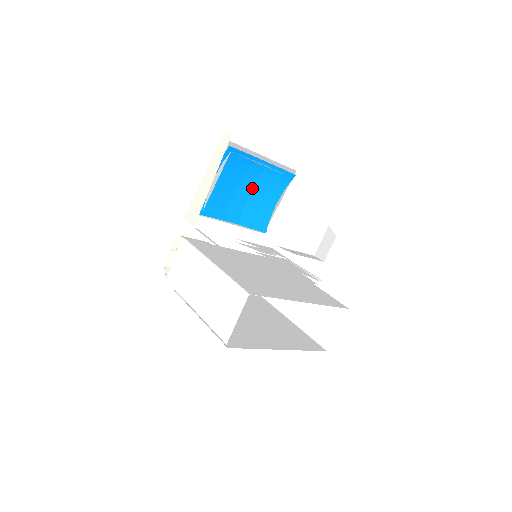
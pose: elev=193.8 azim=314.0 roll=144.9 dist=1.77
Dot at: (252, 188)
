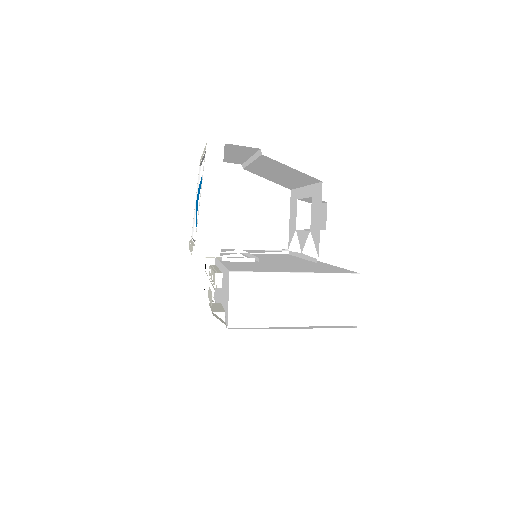
Dot at: occluded
